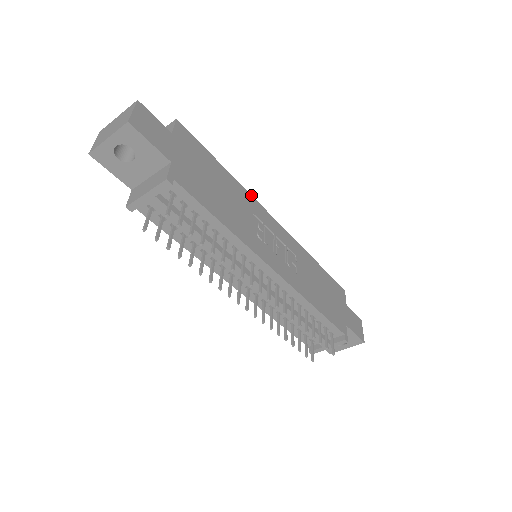
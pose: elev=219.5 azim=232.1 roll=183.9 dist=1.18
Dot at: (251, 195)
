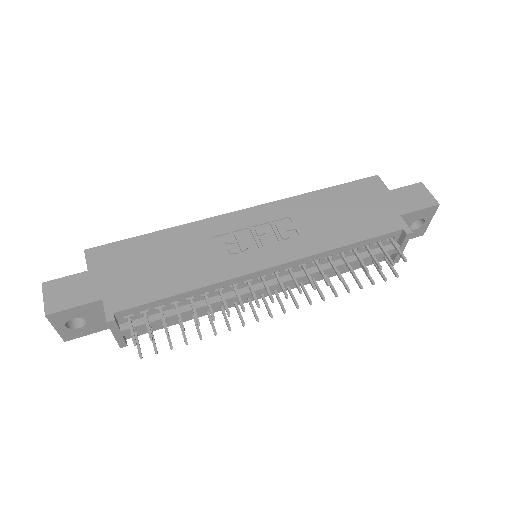
Dot at: (200, 220)
